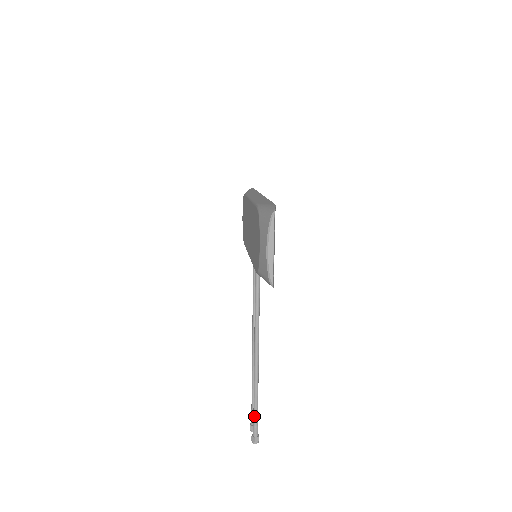
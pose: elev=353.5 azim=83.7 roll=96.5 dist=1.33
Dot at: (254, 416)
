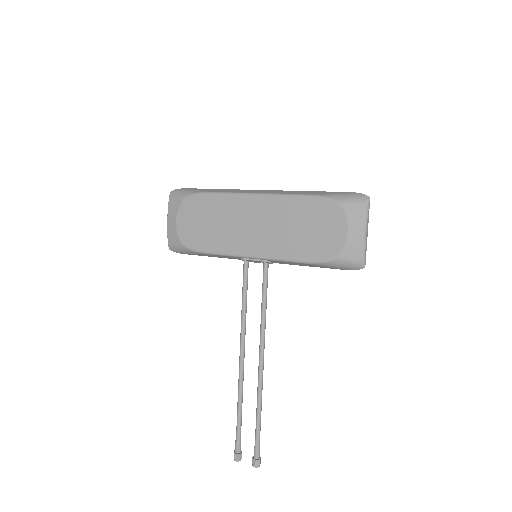
Dot at: (259, 435)
